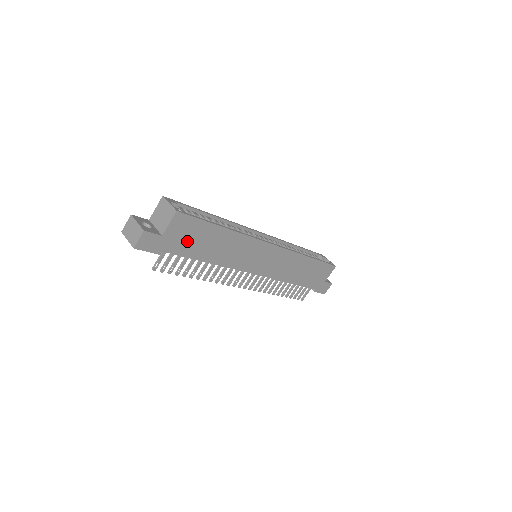
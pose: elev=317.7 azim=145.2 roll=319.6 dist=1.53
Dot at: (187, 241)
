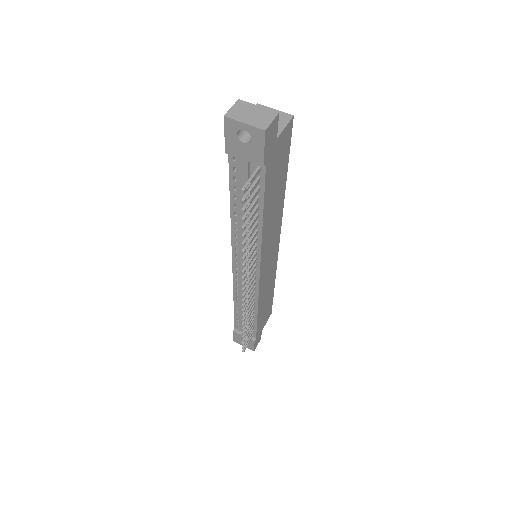
Dot at: (275, 170)
